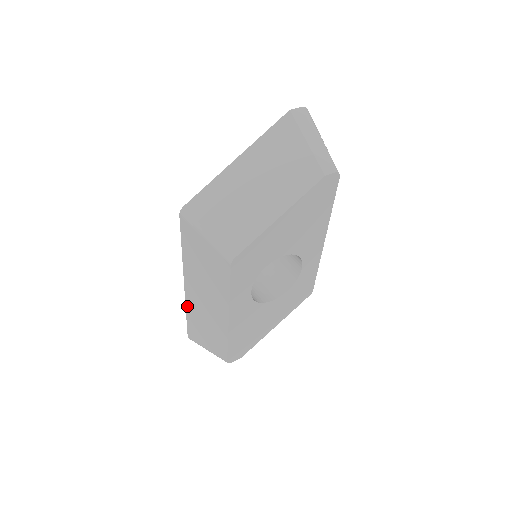
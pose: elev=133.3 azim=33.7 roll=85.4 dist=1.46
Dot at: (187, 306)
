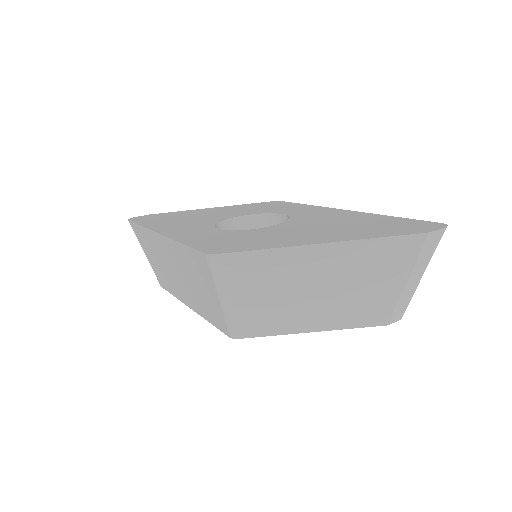
Dot at: (147, 231)
